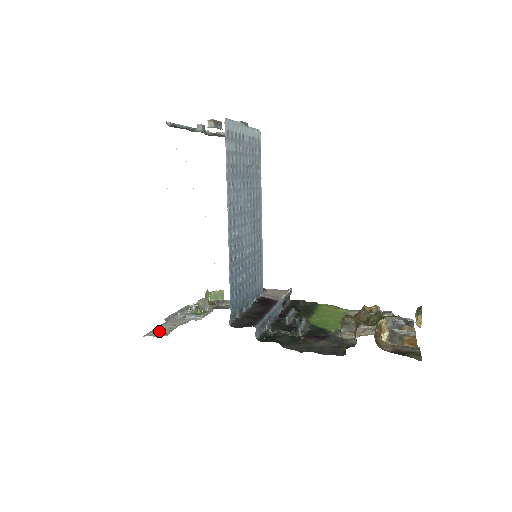
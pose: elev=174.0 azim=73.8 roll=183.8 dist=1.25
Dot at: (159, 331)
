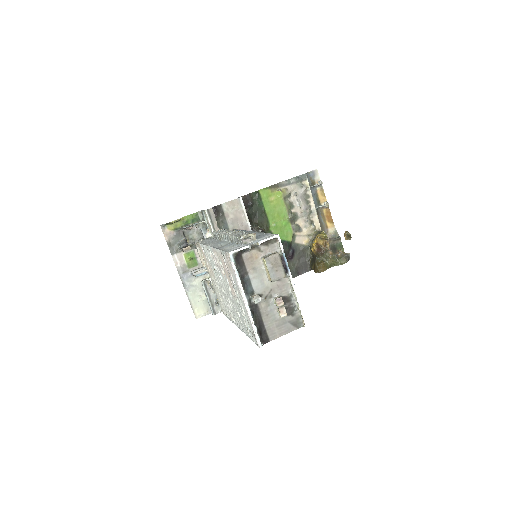
Dot at: (200, 307)
